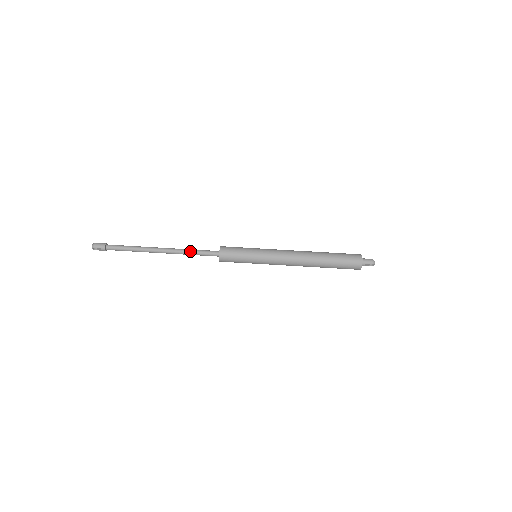
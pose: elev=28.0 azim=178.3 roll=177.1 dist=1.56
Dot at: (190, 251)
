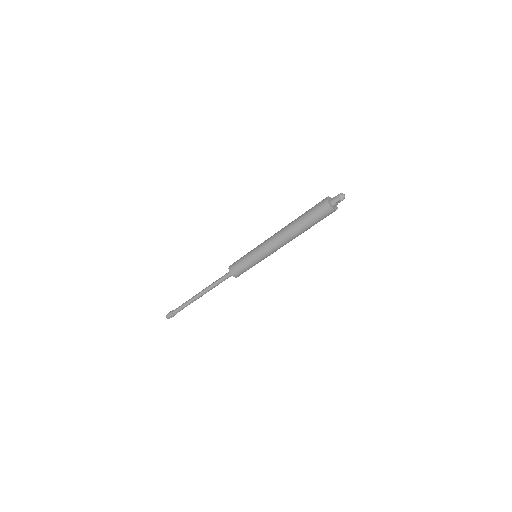
Dot at: (215, 283)
